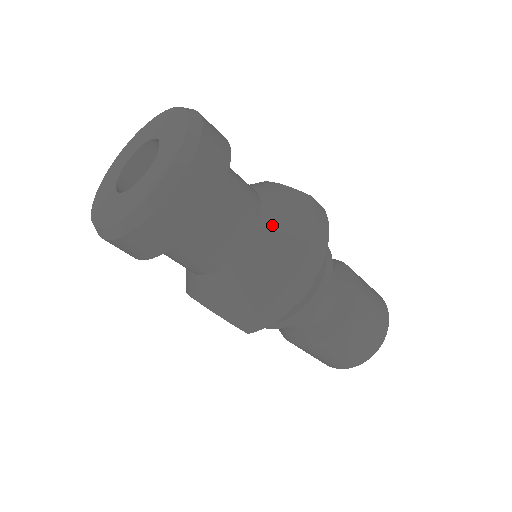
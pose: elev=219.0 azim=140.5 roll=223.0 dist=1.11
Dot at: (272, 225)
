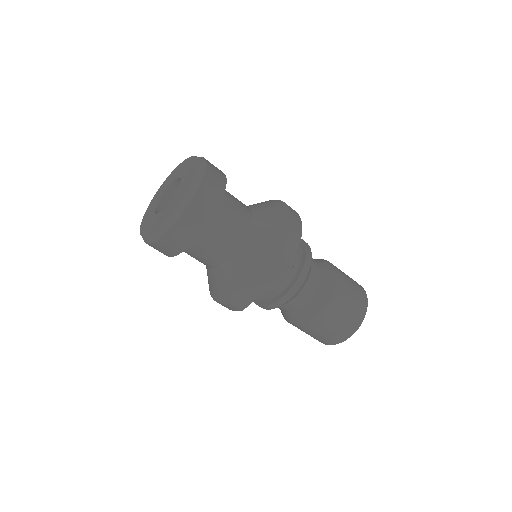
Dot at: (257, 206)
